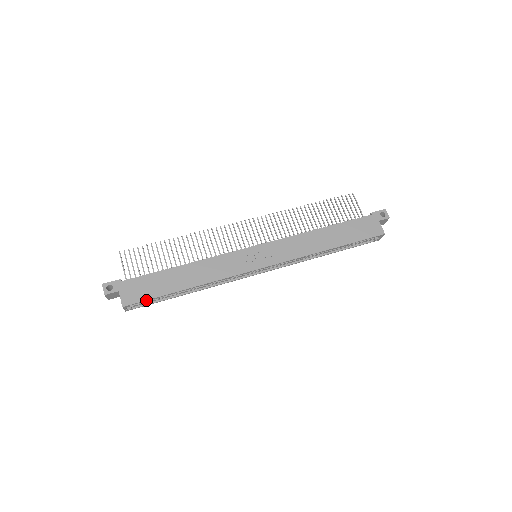
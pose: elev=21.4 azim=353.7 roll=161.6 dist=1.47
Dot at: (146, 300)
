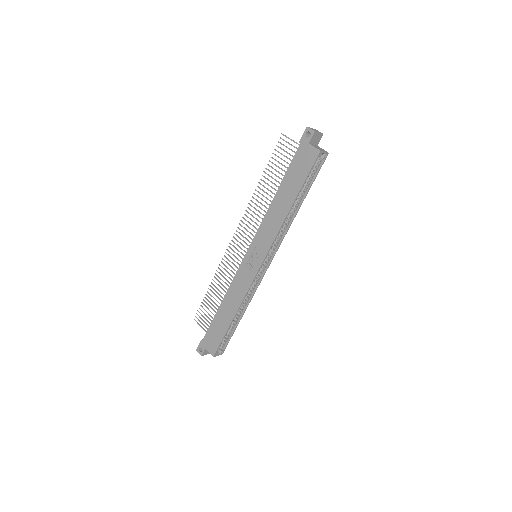
Dot at: (220, 343)
